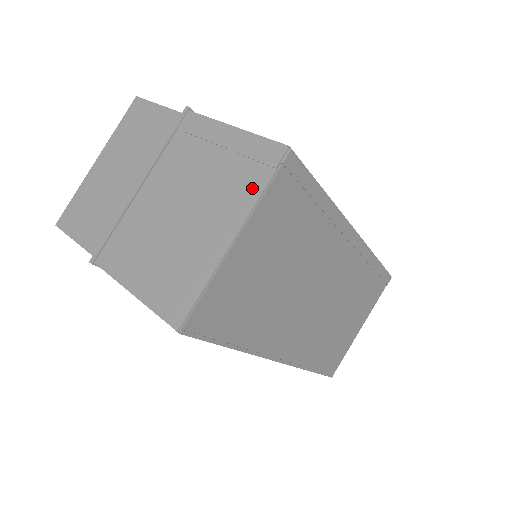
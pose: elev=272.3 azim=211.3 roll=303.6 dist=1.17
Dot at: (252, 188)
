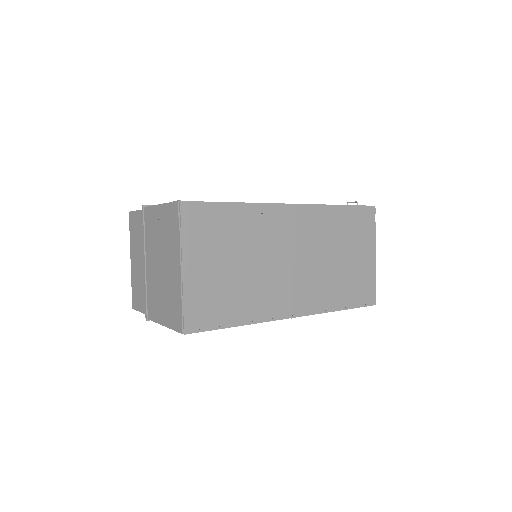
Dot at: (176, 235)
